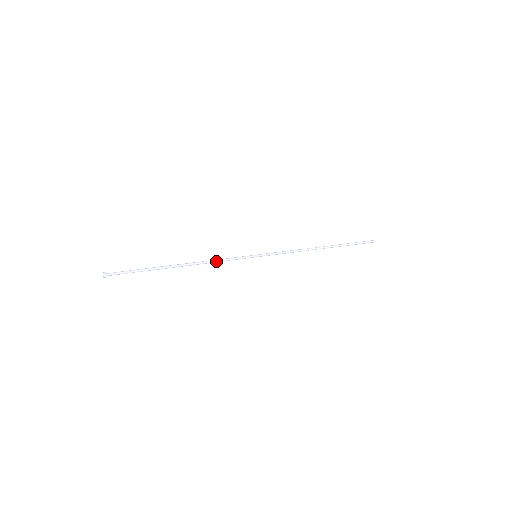
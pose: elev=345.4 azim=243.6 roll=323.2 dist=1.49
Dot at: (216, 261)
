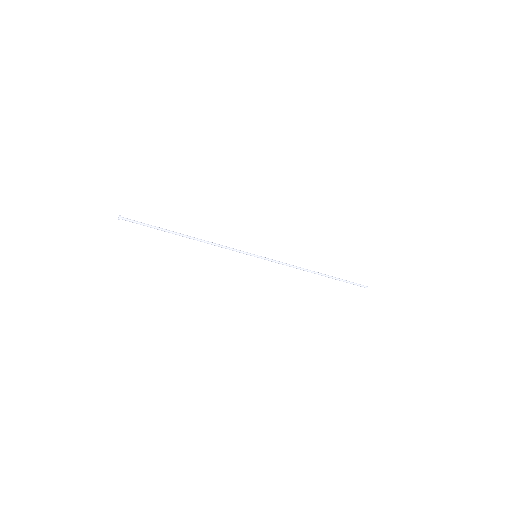
Dot at: (219, 246)
